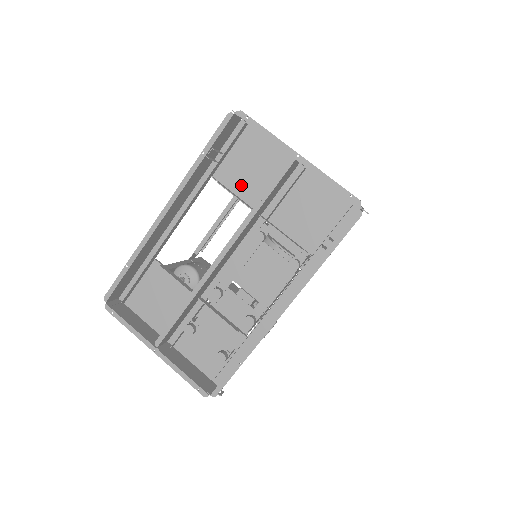
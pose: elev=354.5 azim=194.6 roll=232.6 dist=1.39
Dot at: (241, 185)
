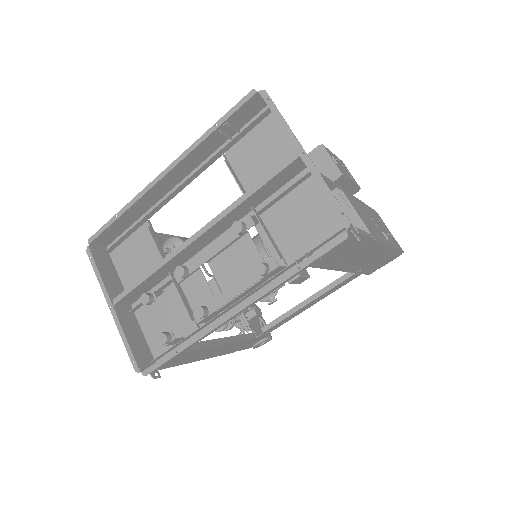
Dot at: (247, 171)
